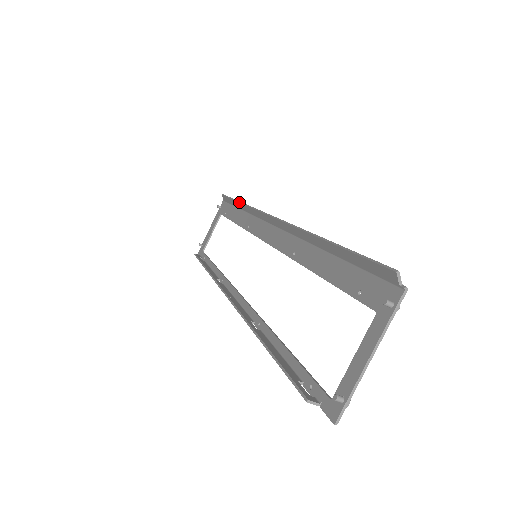
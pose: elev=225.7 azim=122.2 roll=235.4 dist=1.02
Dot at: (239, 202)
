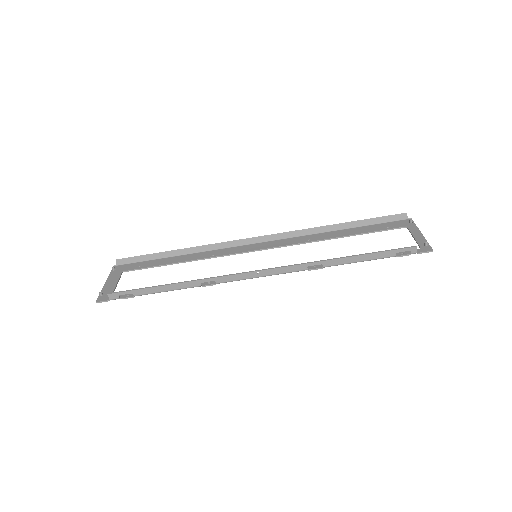
Dot at: (179, 249)
